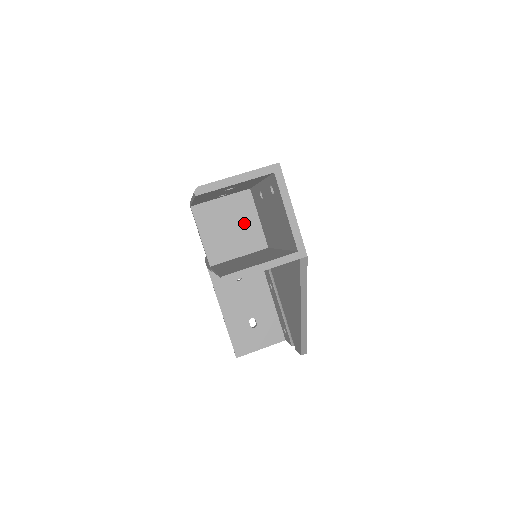
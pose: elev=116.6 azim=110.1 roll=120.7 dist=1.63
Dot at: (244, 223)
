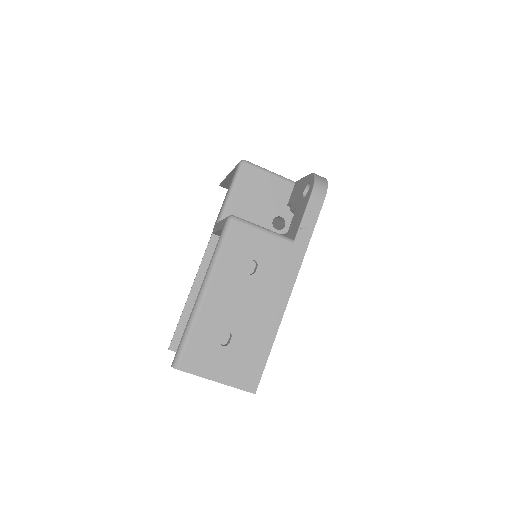
Dot at: occluded
